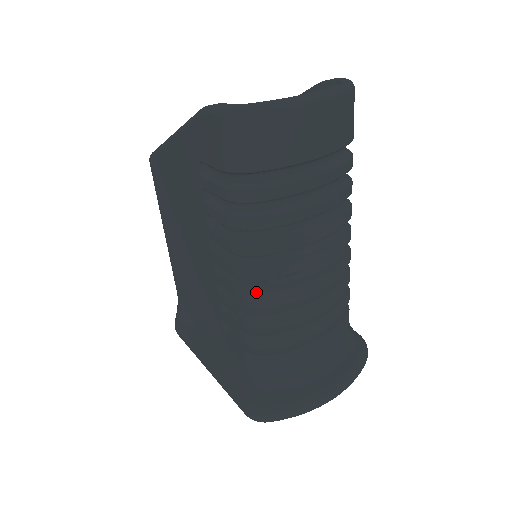
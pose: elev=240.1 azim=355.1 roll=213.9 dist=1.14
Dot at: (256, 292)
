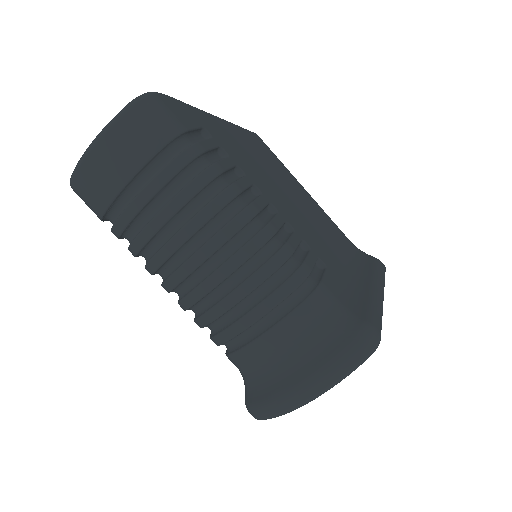
Dot at: (178, 301)
